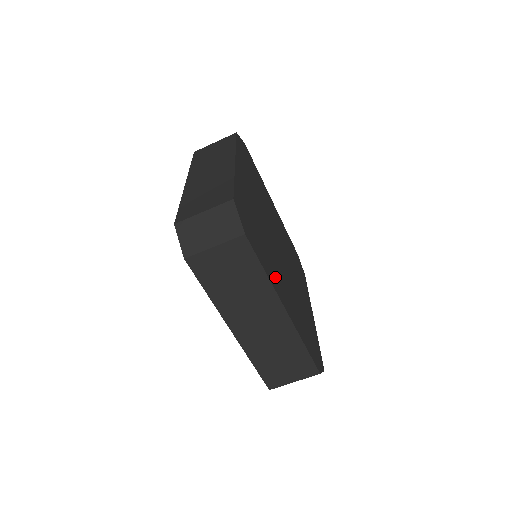
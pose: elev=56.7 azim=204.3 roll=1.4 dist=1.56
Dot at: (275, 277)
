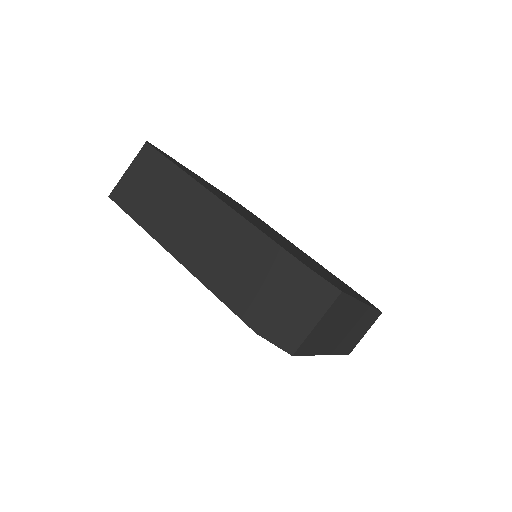
Dot at: (337, 283)
